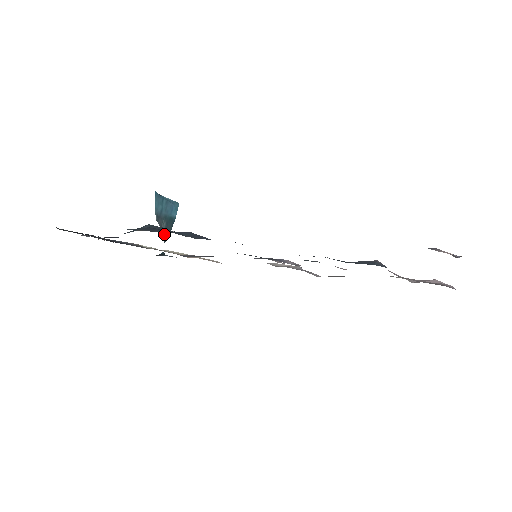
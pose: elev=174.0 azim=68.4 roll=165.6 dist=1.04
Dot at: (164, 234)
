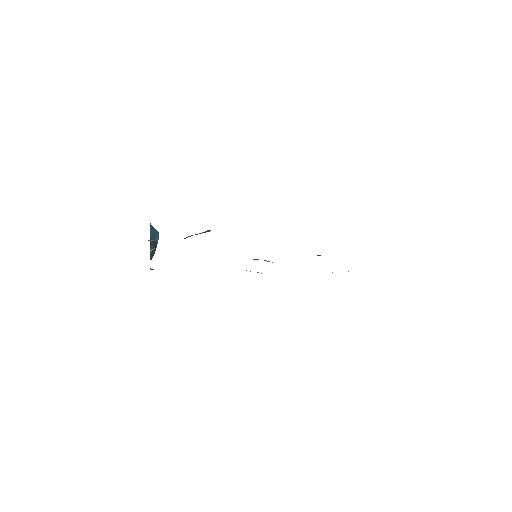
Dot at: (151, 254)
